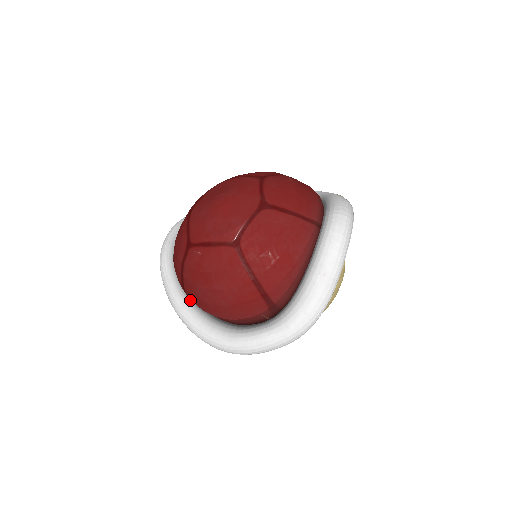
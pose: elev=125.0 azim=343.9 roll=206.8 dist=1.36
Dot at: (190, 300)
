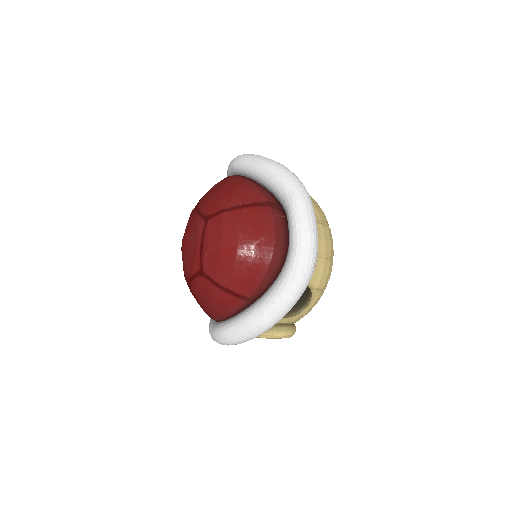
Dot at: (258, 300)
